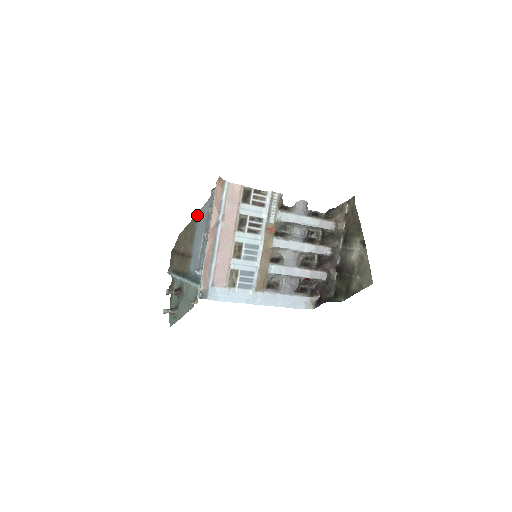
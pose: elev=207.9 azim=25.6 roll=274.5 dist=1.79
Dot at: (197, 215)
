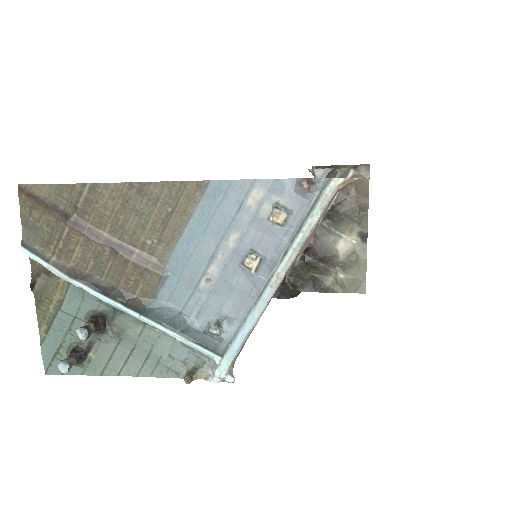
Dot at: (202, 187)
